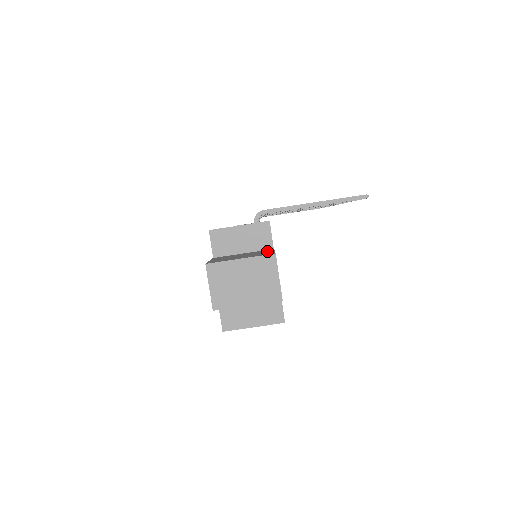
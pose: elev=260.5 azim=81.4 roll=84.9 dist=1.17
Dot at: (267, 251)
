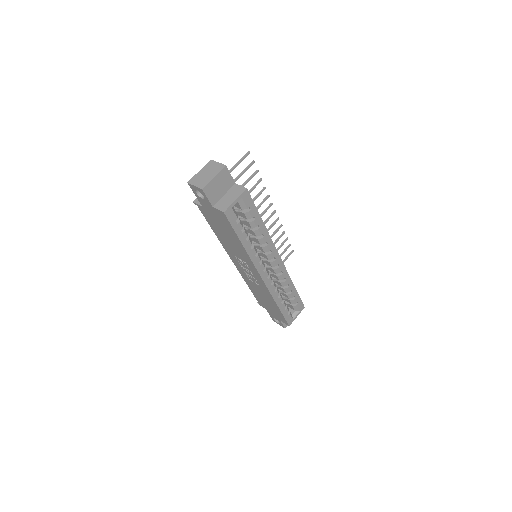
Dot at: occluded
